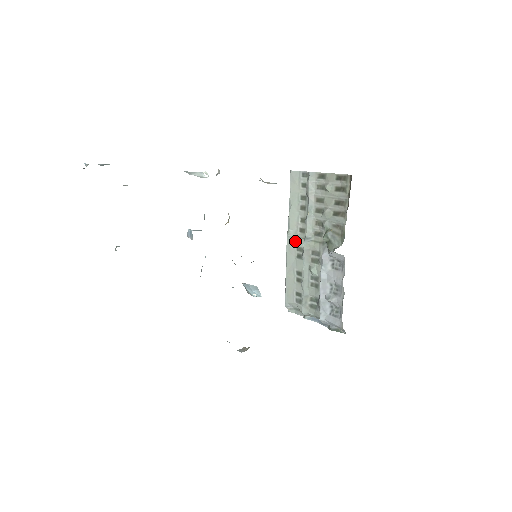
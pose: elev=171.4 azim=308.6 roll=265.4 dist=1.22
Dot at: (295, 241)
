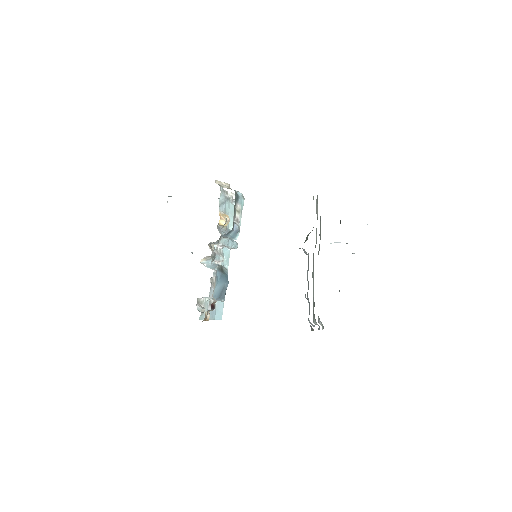
Dot at: occluded
